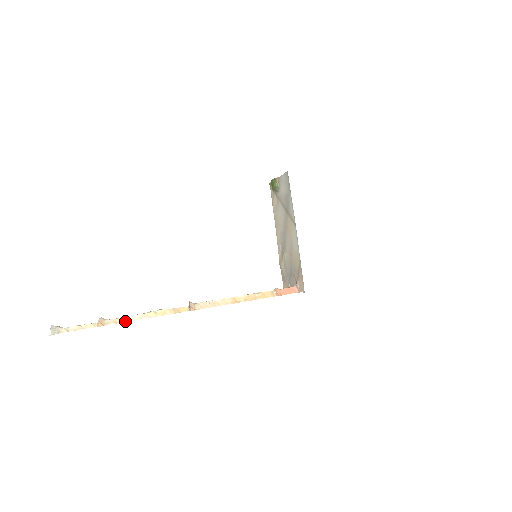
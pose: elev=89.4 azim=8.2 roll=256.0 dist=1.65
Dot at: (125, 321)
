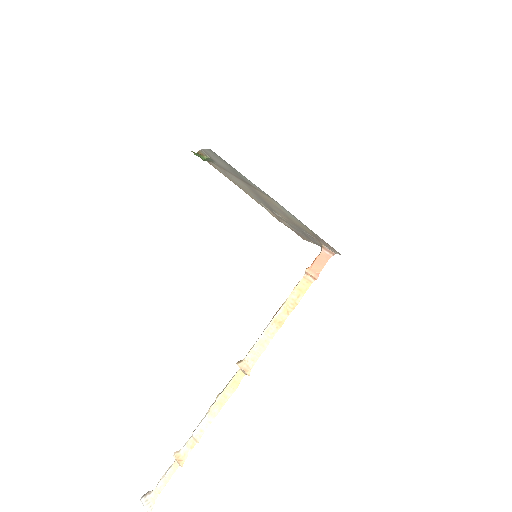
Dot at: (198, 439)
